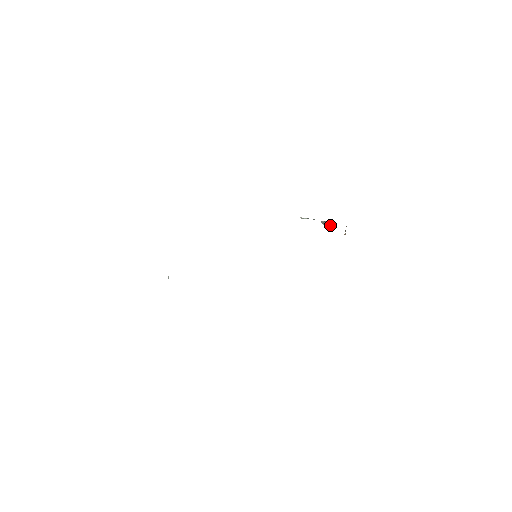
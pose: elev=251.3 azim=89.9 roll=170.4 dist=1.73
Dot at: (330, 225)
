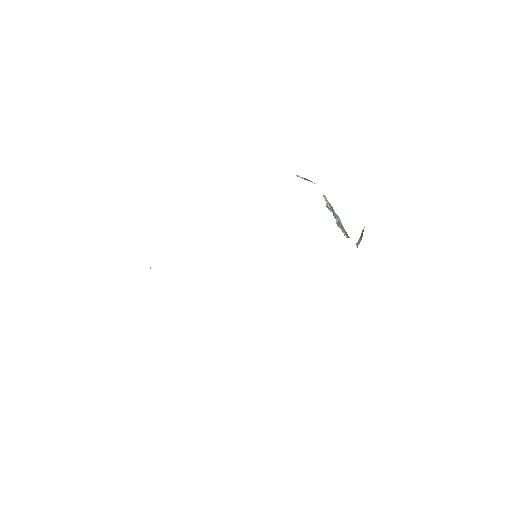
Dot at: (341, 227)
